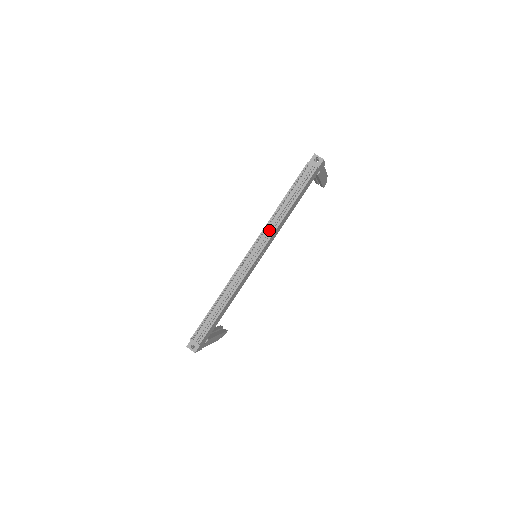
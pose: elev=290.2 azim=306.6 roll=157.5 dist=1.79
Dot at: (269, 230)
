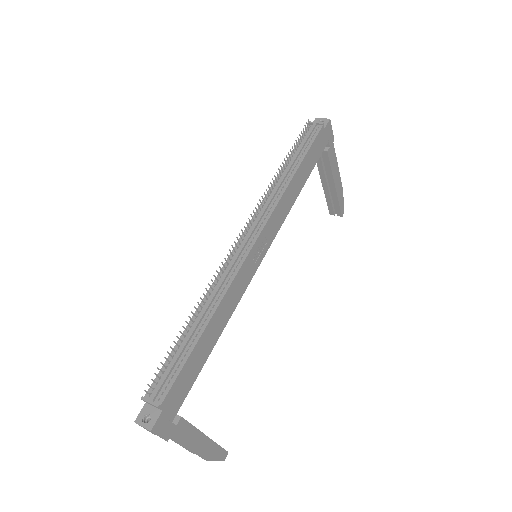
Dot at: (269, 200)
